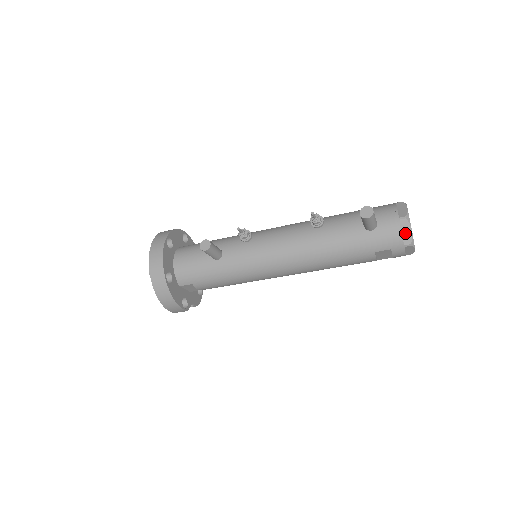
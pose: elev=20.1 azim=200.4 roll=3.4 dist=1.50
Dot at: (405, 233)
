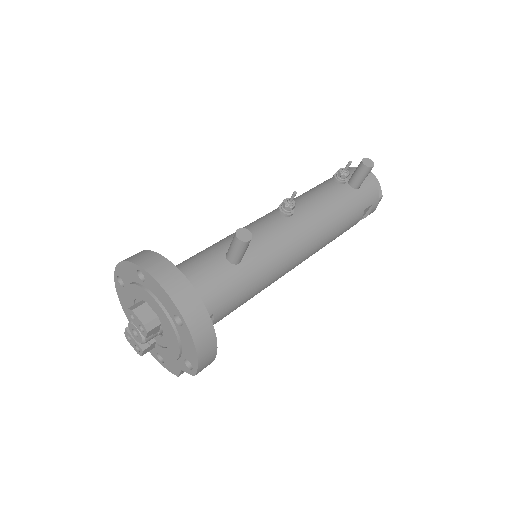
Dot at: (377, 187)
